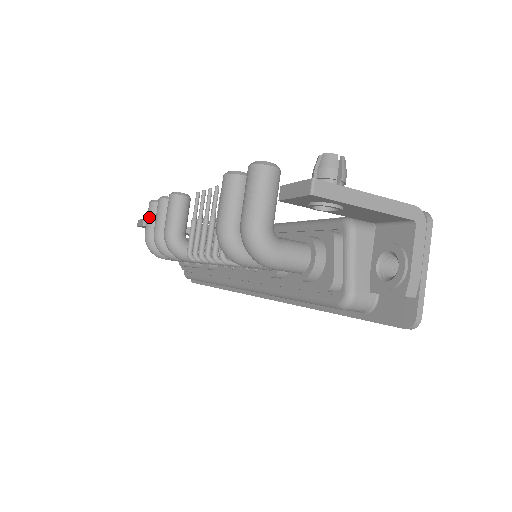
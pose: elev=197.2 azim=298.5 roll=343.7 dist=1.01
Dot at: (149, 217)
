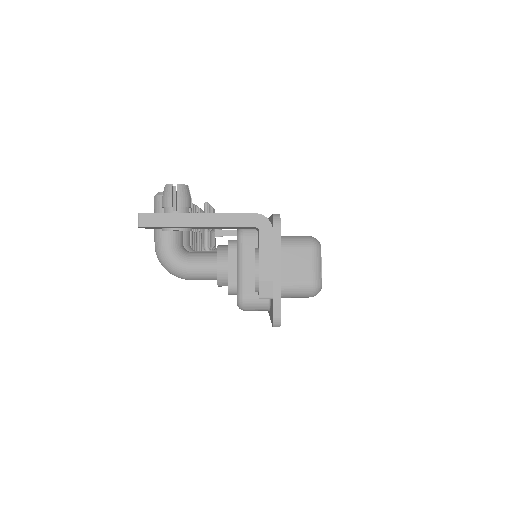
Dot at: occluded
